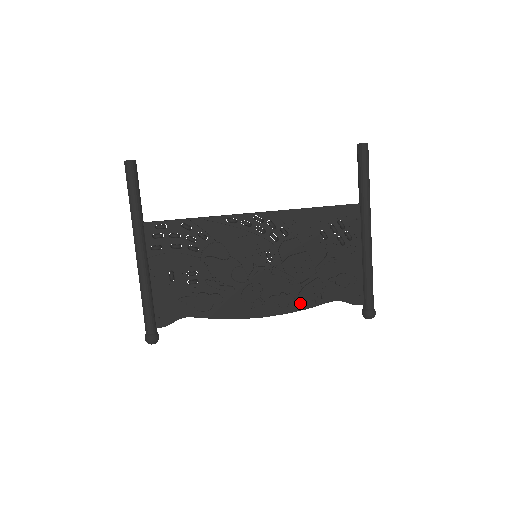
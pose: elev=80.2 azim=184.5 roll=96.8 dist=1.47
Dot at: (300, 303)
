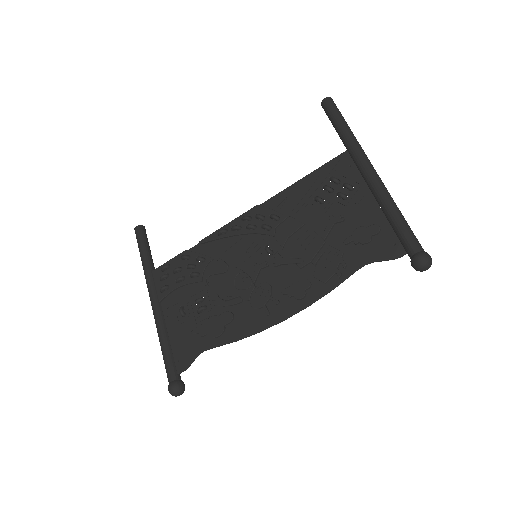
Dot at: (320, 286)
